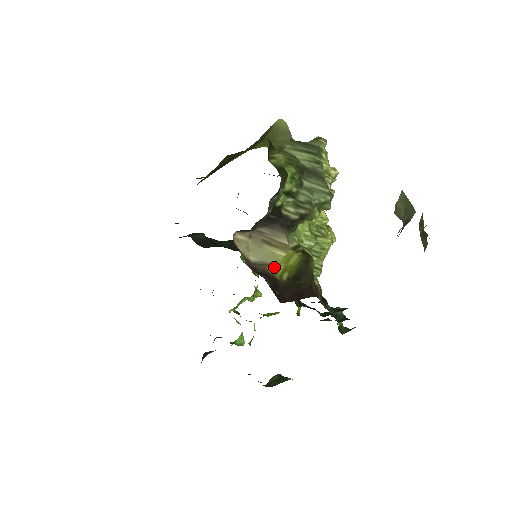
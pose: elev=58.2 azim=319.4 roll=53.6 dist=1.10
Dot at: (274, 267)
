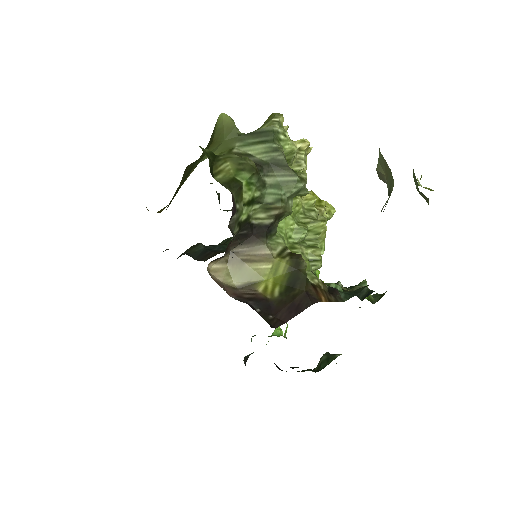
Dot at: (263, 285)
